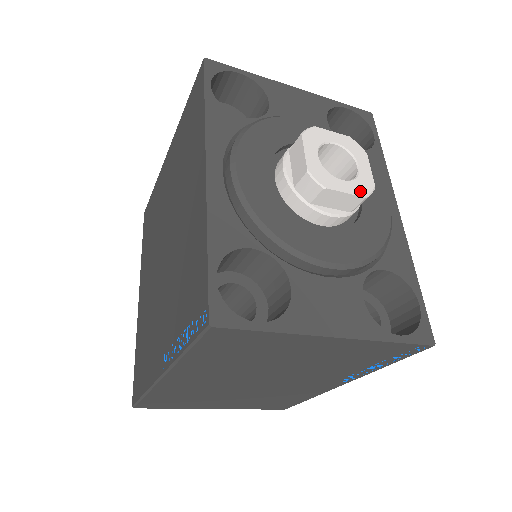
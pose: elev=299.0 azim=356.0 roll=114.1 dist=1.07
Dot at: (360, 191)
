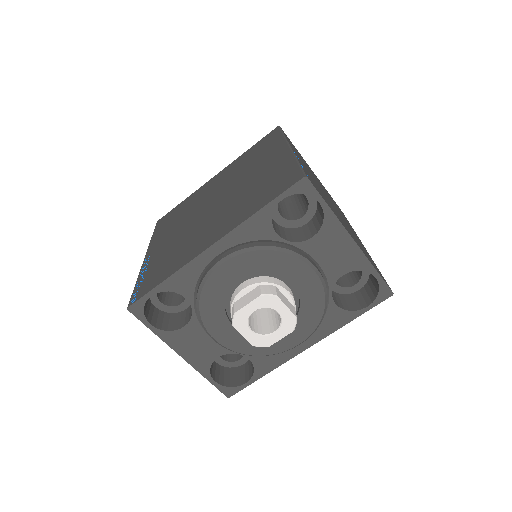
Dot at: (254, 342)
